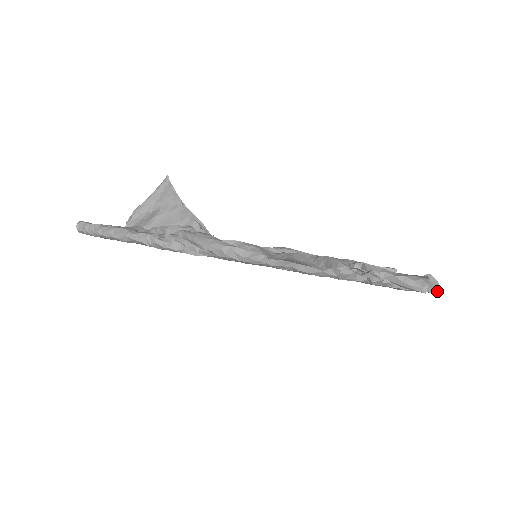
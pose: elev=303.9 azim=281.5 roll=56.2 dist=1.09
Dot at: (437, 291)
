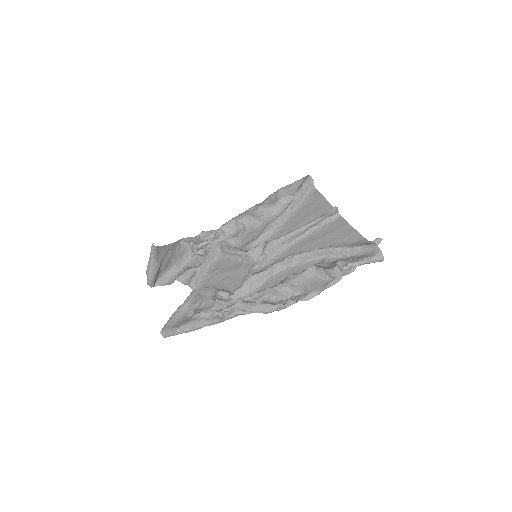
Dot at: occluded
